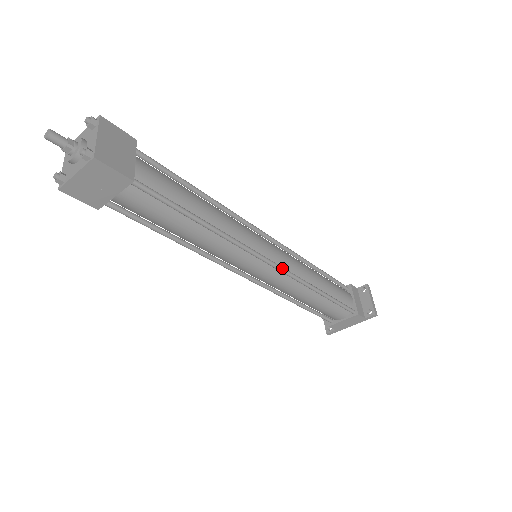
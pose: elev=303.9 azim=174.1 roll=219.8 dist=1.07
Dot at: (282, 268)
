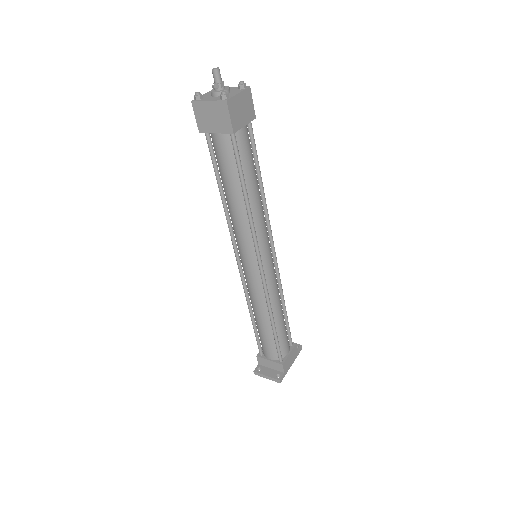
Dot at: (276, 261)
